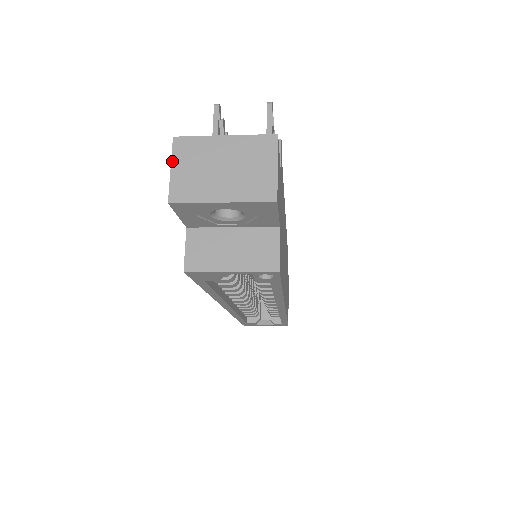
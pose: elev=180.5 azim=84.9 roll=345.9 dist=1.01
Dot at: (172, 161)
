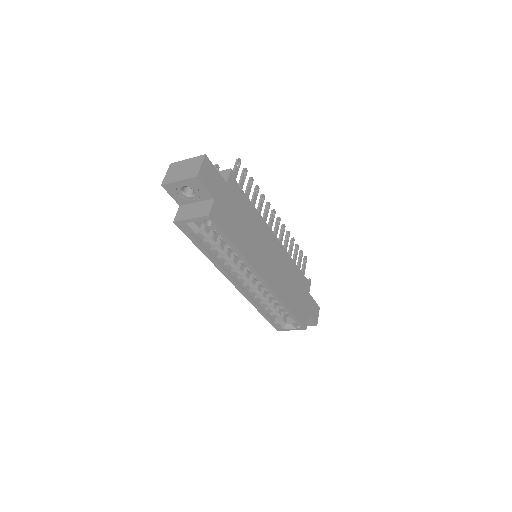
Dot at: (167, 171)
